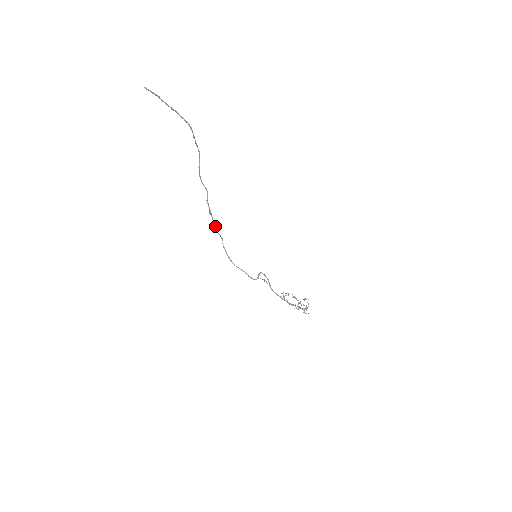
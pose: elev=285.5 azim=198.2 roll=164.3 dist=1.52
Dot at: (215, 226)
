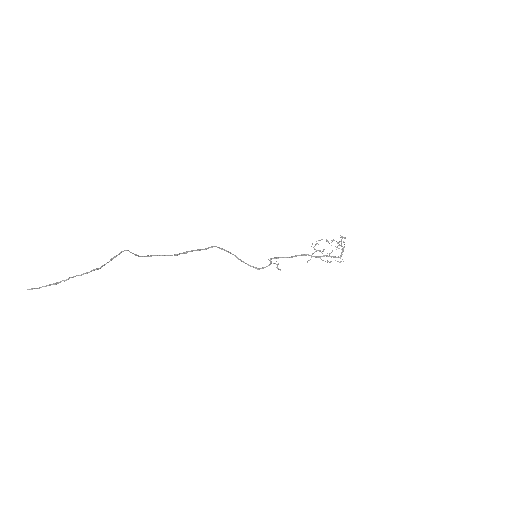
Dot at: (200, 250)
